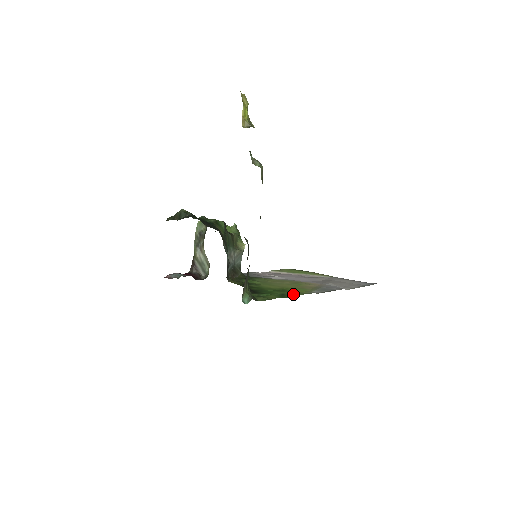
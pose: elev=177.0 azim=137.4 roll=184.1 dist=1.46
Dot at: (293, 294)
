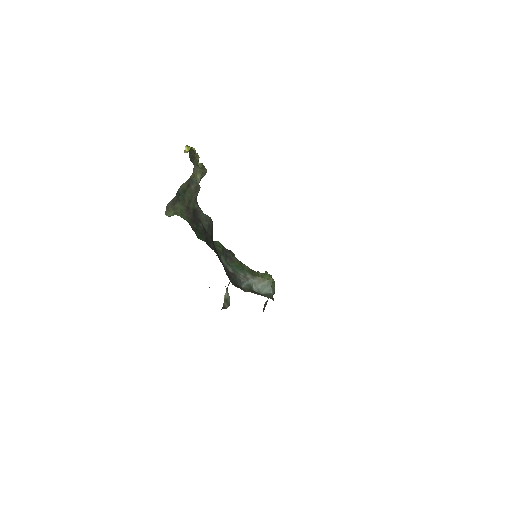
Dot at: occluded
